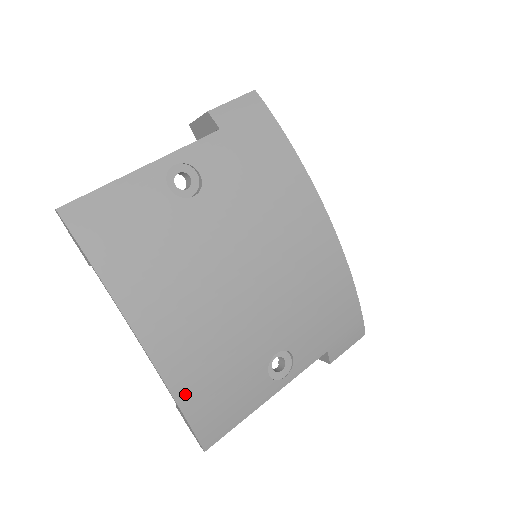
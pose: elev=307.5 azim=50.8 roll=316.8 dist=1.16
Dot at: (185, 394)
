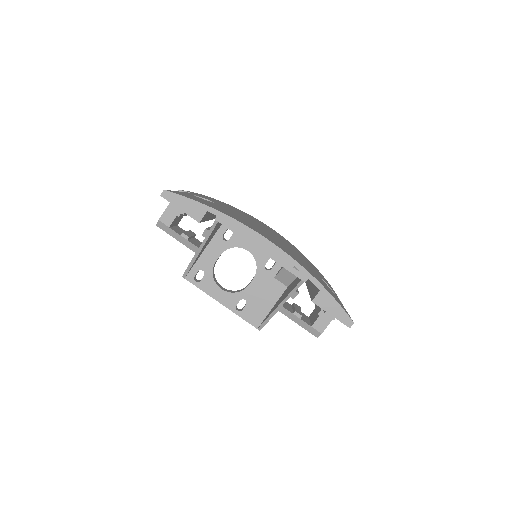
Dot at: occluded
